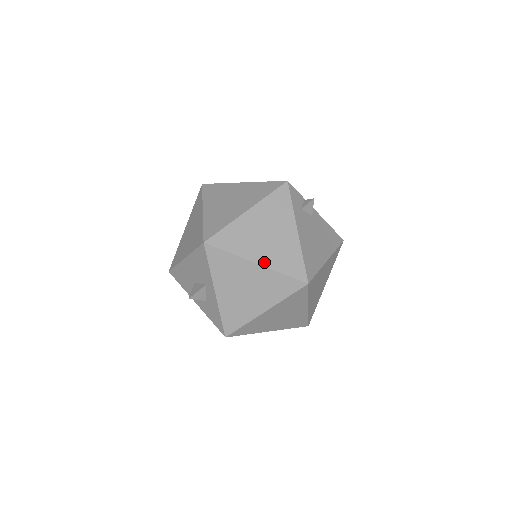
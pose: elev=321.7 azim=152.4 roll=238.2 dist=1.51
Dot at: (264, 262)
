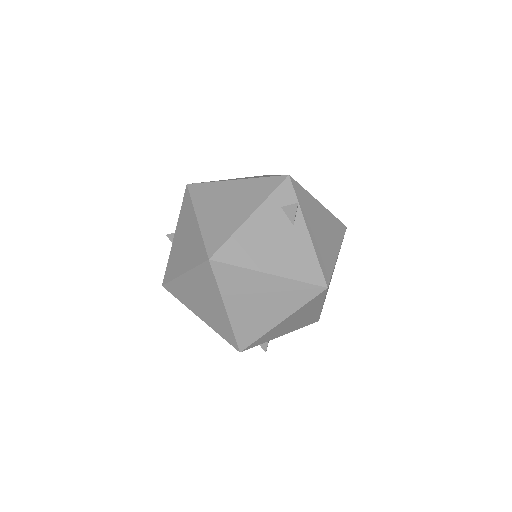
Dot at: (202, 221)
